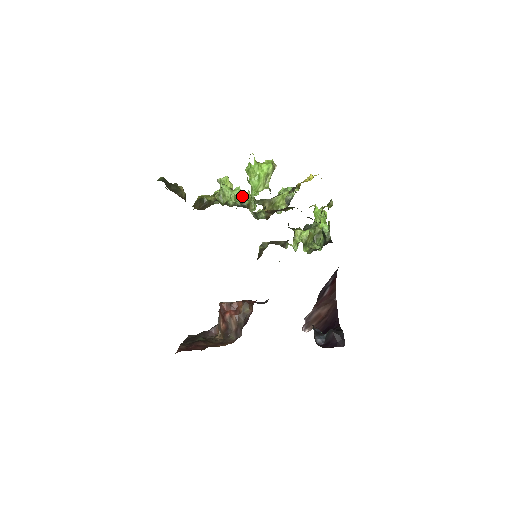
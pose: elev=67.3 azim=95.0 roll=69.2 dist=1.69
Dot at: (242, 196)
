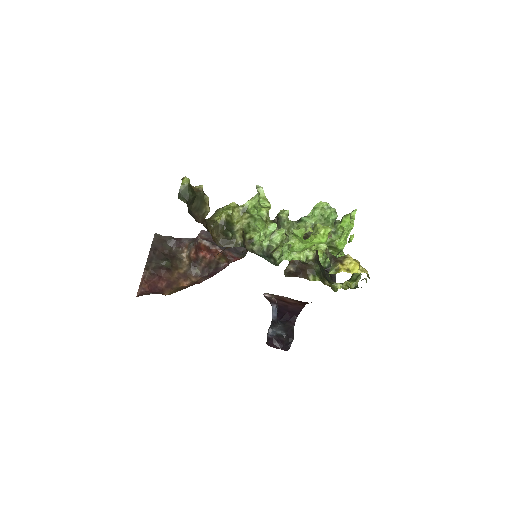
Dot at: (274, 231)
